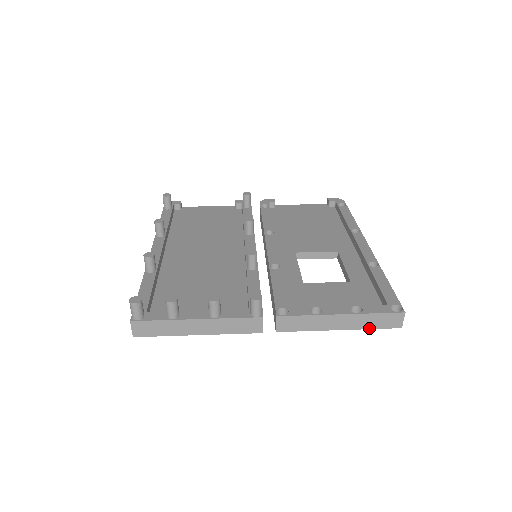
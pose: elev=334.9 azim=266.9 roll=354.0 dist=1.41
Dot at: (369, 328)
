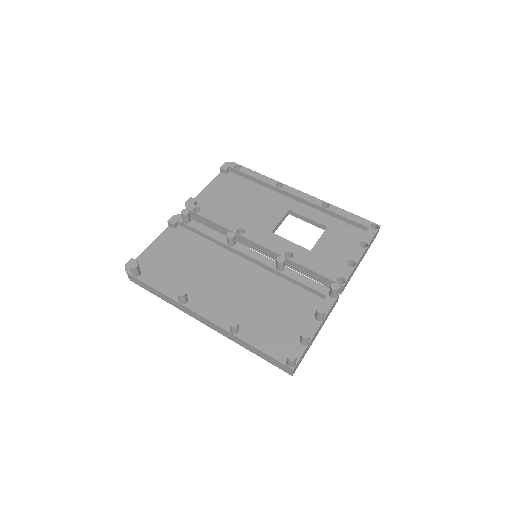
Dot at: occluded
